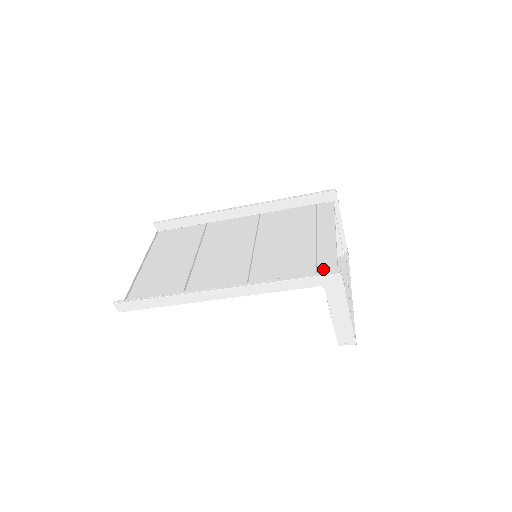
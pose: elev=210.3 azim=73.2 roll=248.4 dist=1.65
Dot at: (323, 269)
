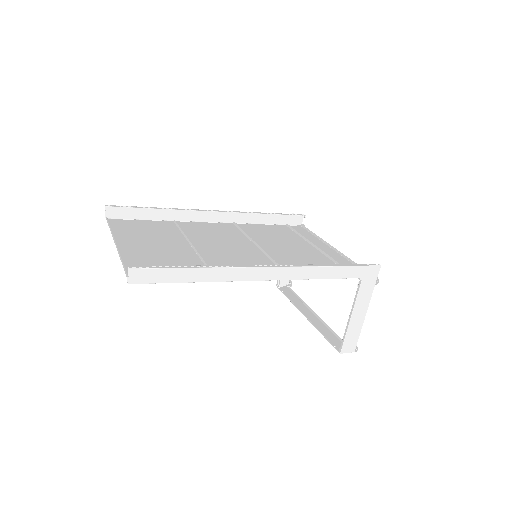
Dot at: occluded
